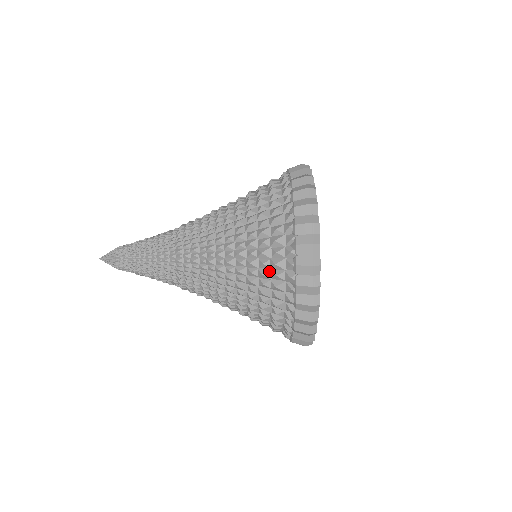
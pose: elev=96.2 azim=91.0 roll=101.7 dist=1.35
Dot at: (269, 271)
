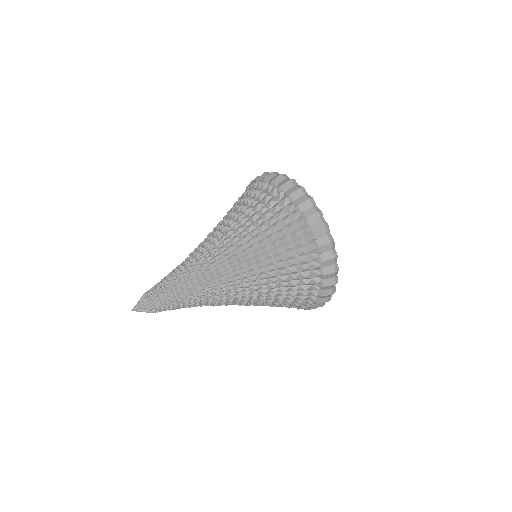
Dot at: (260, 202)
